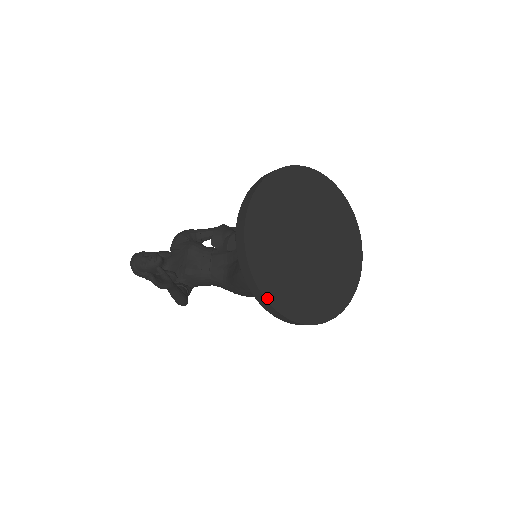
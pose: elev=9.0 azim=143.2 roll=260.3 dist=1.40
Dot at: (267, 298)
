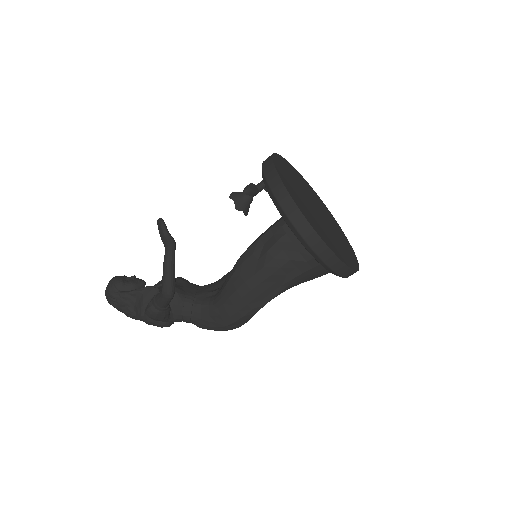
Dot at: (291, 196)
